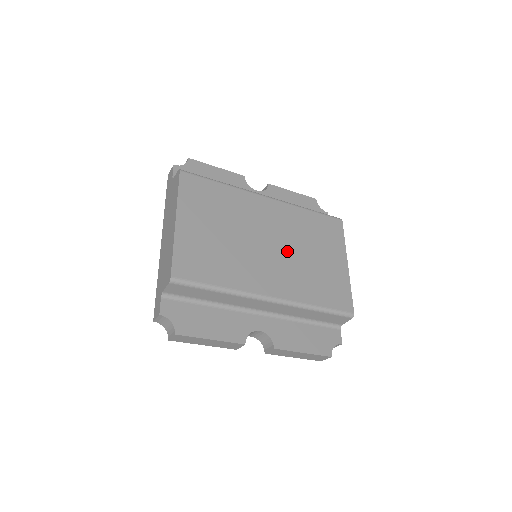
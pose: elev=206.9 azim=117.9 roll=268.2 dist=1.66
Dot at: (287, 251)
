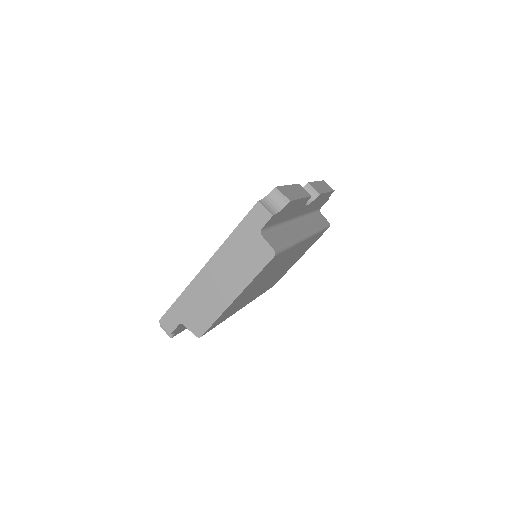
Dot at: occluded
